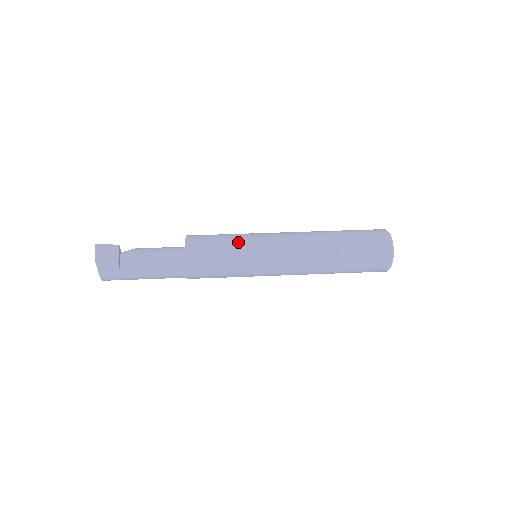
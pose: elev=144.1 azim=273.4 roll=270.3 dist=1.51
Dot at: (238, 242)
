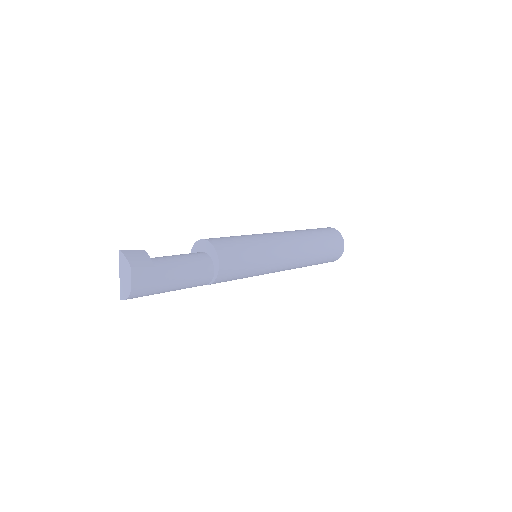
Dot at: (250, 238)
